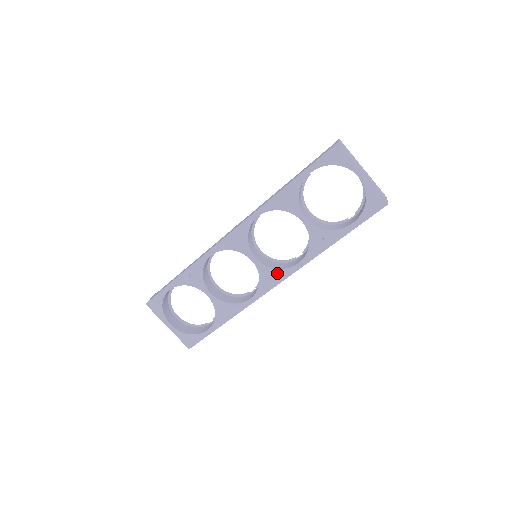
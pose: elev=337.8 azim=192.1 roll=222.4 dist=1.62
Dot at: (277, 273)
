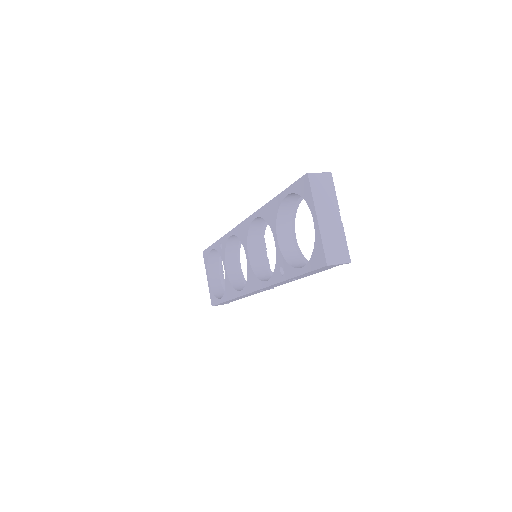
Dot at: (255, 280)
